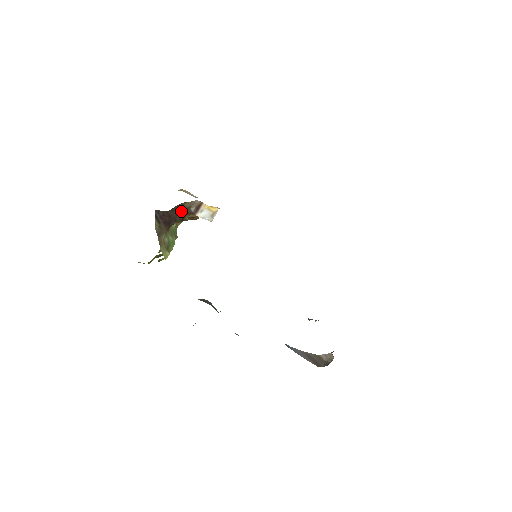
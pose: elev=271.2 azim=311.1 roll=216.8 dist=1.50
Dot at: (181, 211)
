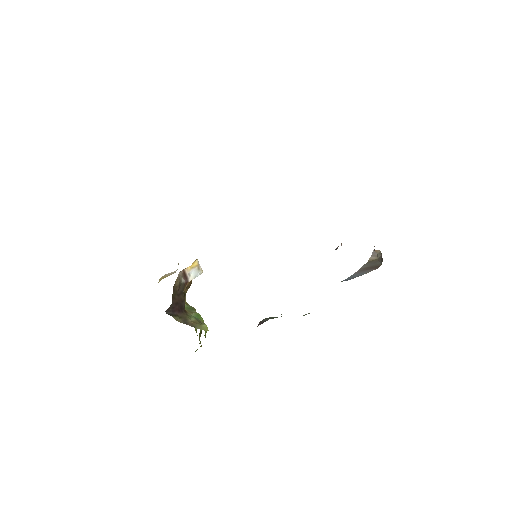
Dot at: (178, 291)
